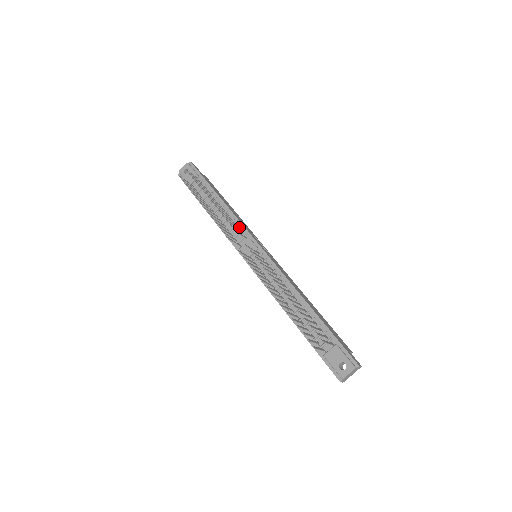
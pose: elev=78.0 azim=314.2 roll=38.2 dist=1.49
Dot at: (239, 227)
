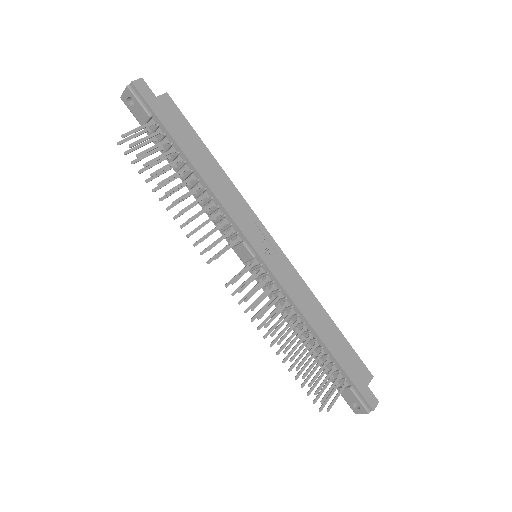
Dot at: (227, 218)
